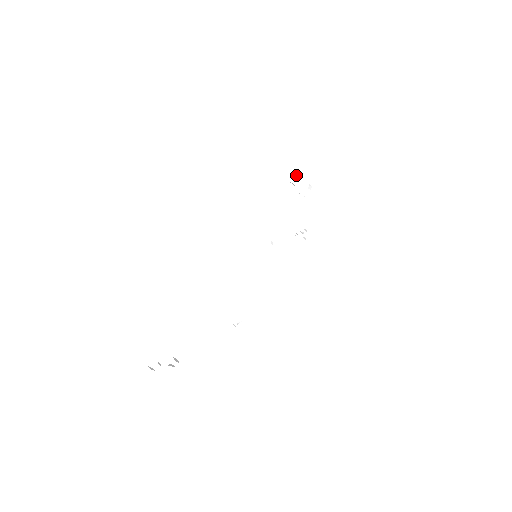
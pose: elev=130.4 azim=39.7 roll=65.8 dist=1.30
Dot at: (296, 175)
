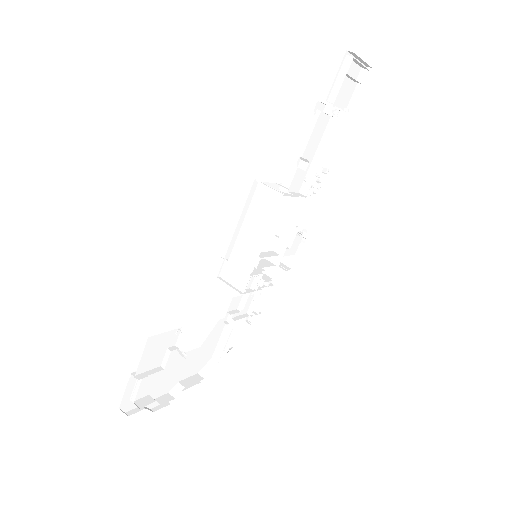
Dot at: (307, 151)
